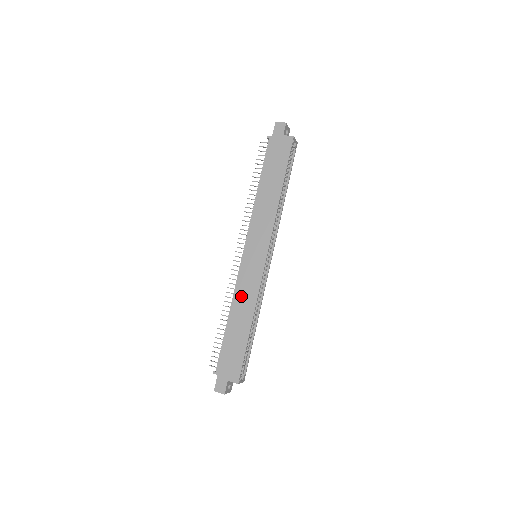
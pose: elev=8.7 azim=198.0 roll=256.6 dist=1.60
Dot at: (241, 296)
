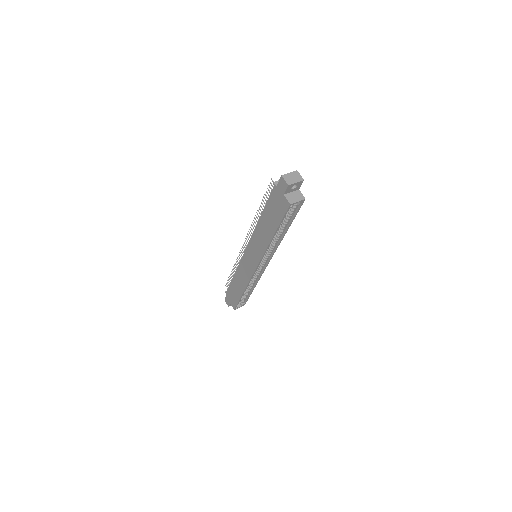
Dot at: (241, 273)
